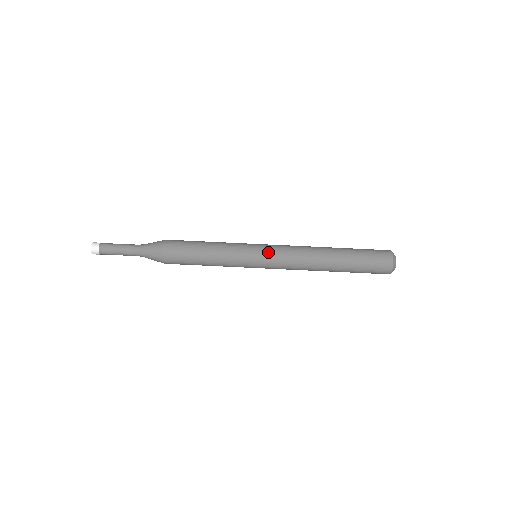
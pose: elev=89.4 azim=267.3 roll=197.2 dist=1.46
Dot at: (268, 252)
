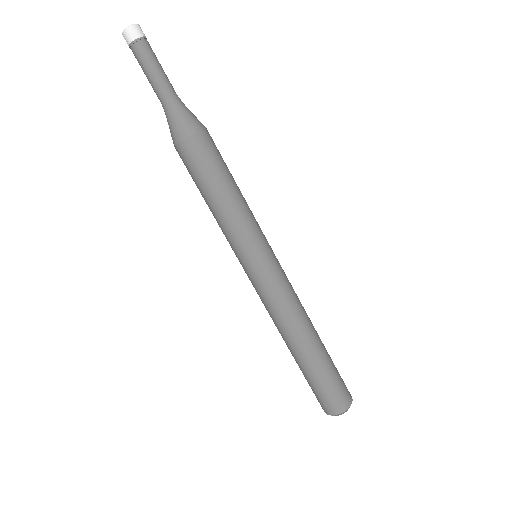
Dot at: (270, 272)
